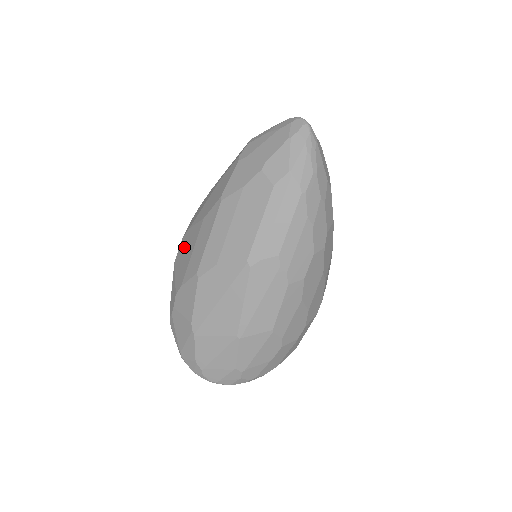
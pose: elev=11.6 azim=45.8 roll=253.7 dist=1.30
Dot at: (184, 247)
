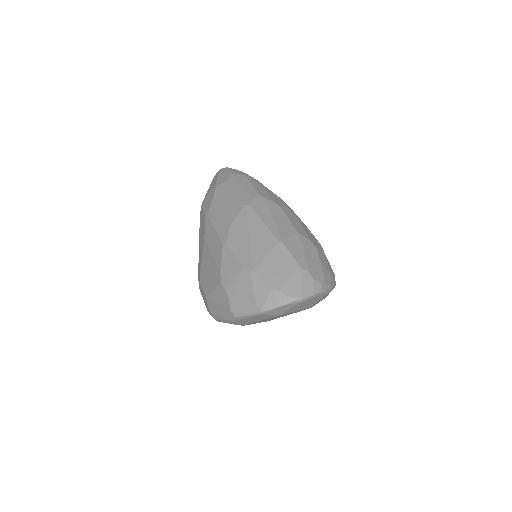
Dot at: (205, 275)
